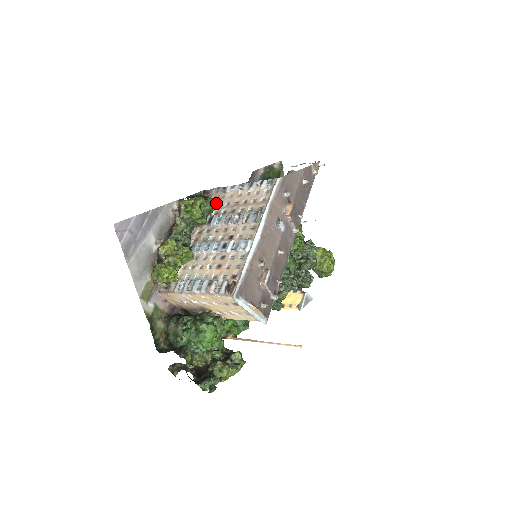
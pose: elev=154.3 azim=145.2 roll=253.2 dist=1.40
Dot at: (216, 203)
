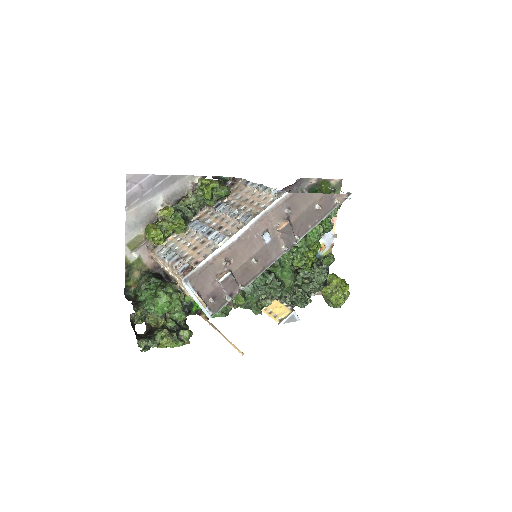
Dot at: (234, 192)
